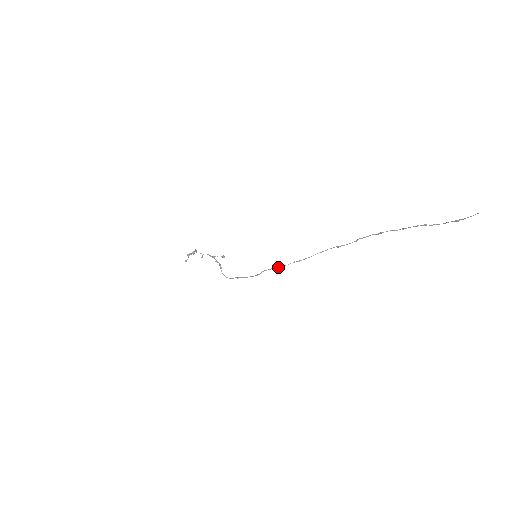
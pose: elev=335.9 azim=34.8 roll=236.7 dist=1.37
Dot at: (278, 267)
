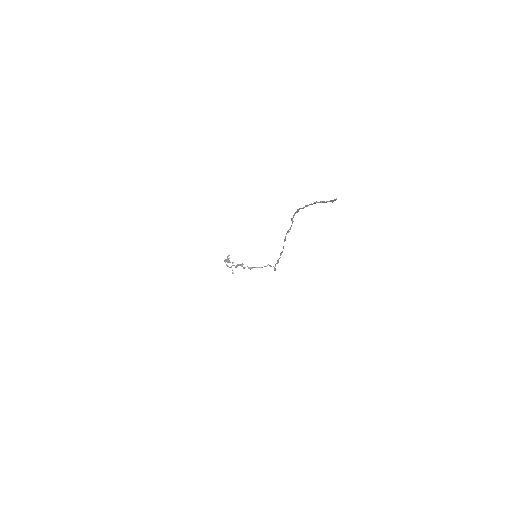
Dot at: (277, 262)
